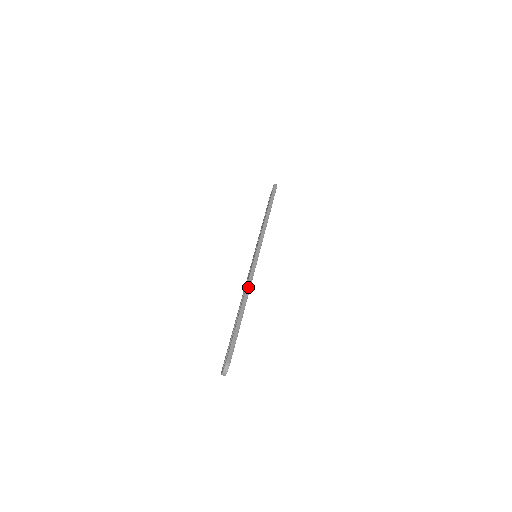
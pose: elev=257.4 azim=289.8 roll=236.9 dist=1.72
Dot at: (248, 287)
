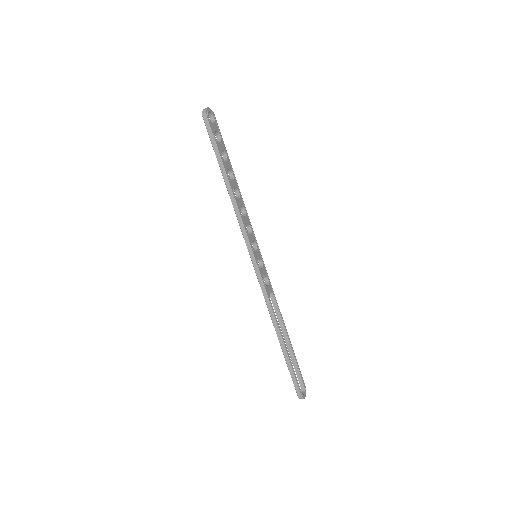
Dot at: (271, 314)
